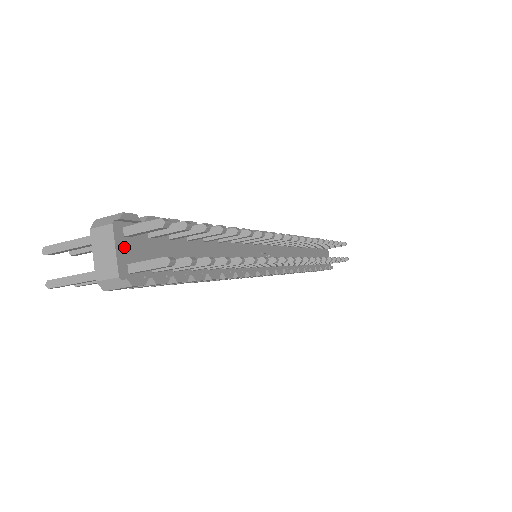
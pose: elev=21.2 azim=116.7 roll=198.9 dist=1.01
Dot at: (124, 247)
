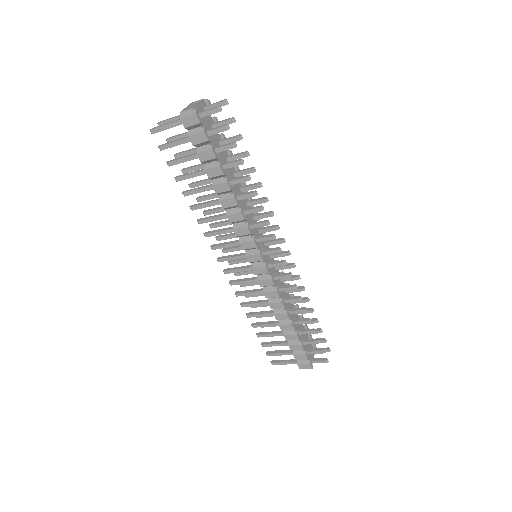
Dot at: (201, 109)
